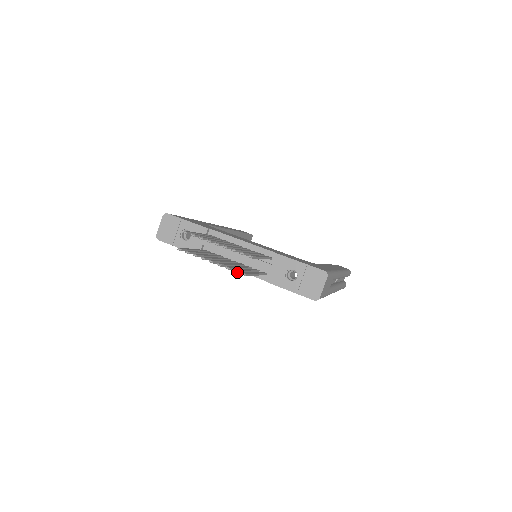
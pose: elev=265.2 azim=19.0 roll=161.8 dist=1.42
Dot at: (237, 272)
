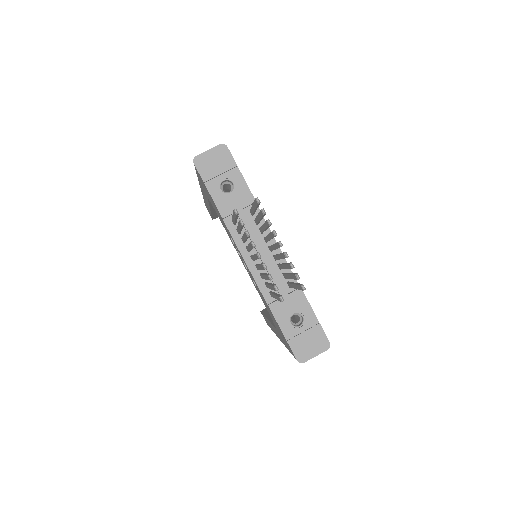
Dot at: (277, 290)
